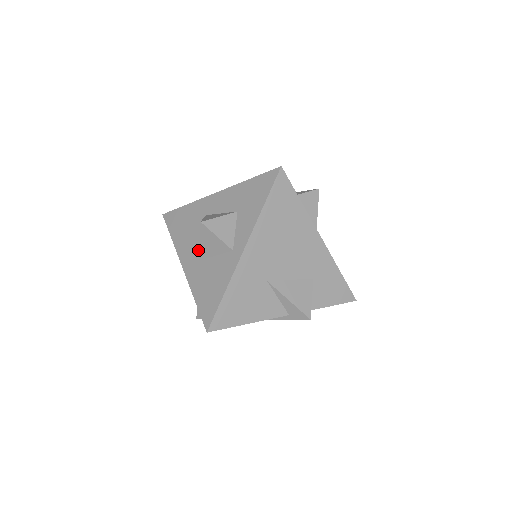
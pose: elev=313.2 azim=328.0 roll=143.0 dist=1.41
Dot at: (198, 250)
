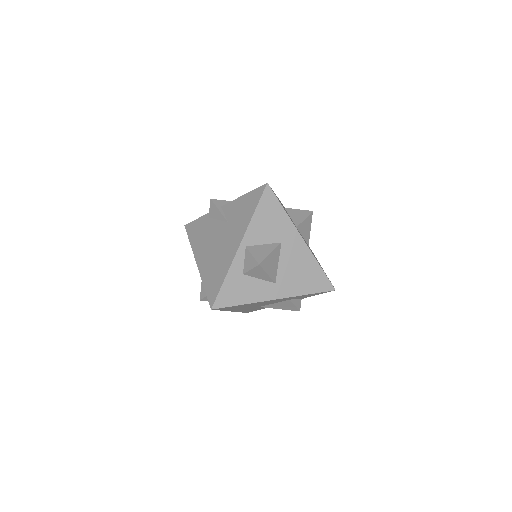
Dot at: occluded
